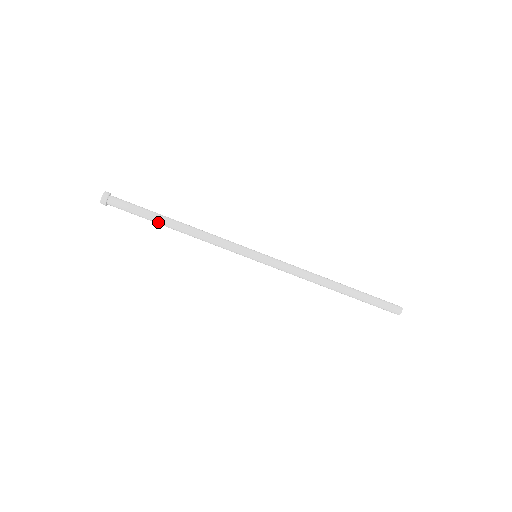
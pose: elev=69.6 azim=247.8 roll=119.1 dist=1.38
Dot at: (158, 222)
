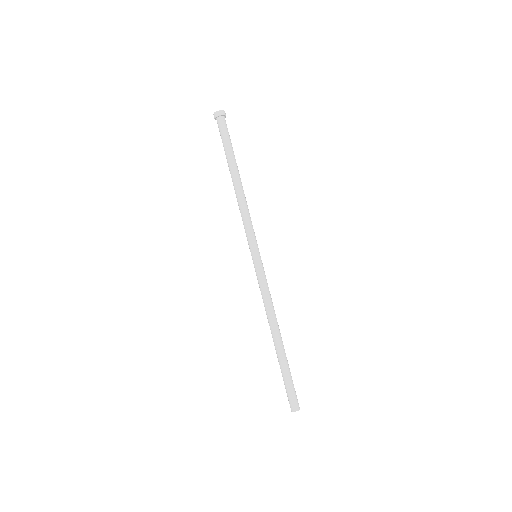
Dot at: (231, 163)
